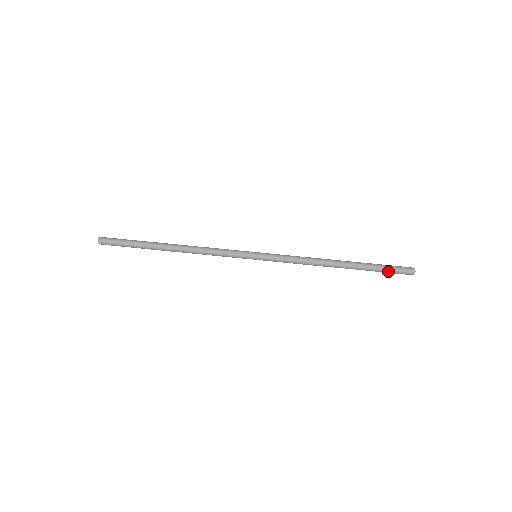
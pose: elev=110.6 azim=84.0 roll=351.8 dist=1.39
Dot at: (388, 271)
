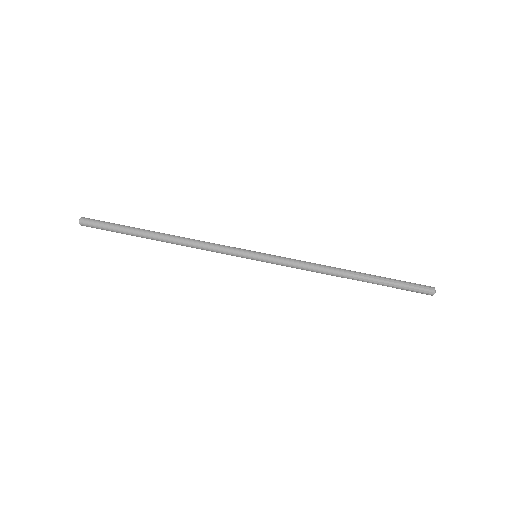
Dot at: (403, 289)
